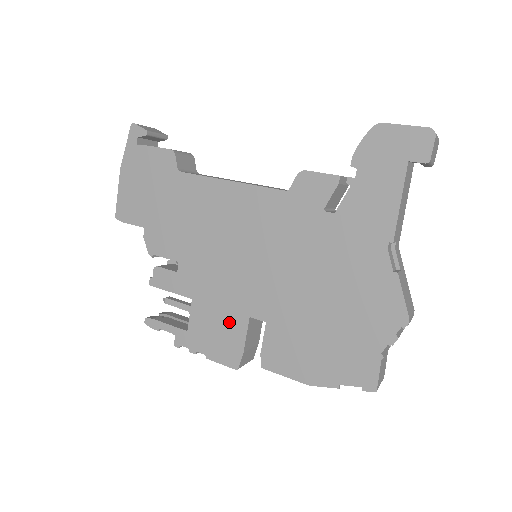
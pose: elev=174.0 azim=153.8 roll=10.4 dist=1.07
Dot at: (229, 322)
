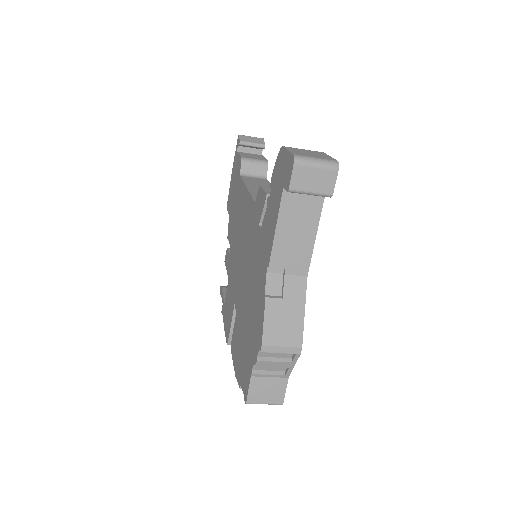
Dot at: (231, 304)
